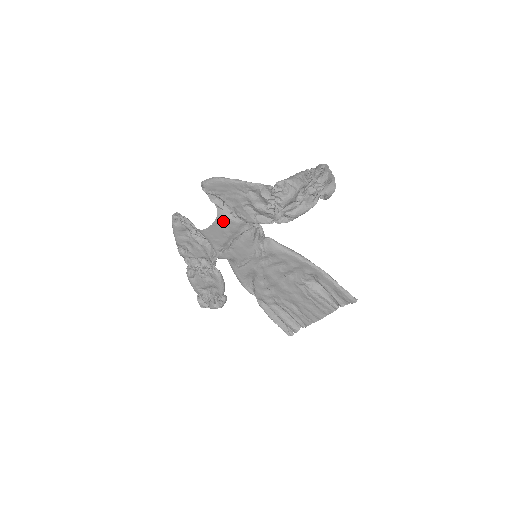
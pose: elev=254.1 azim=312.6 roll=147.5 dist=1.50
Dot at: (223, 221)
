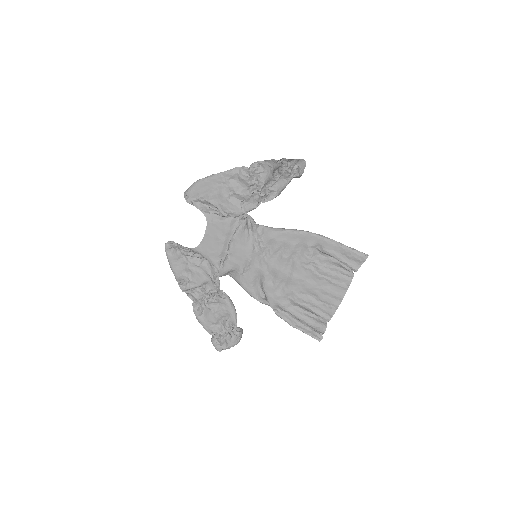
Dot at: (214, 226)
